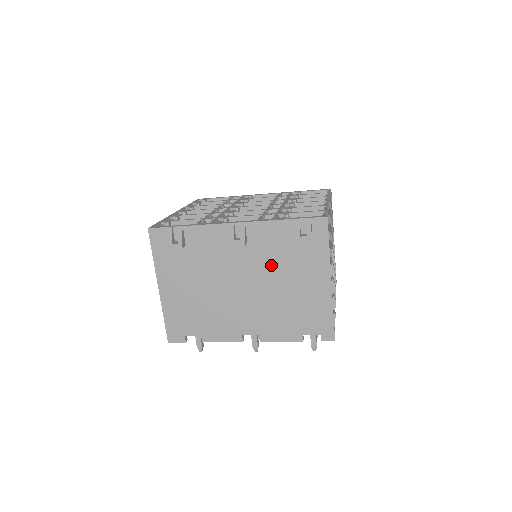
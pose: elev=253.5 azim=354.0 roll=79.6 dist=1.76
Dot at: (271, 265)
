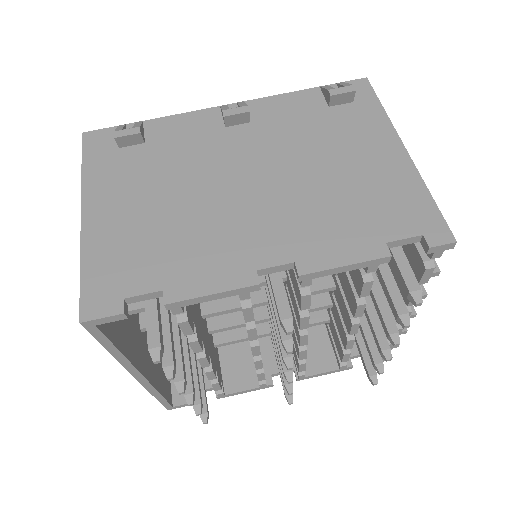
Dot at: (295, 144)
